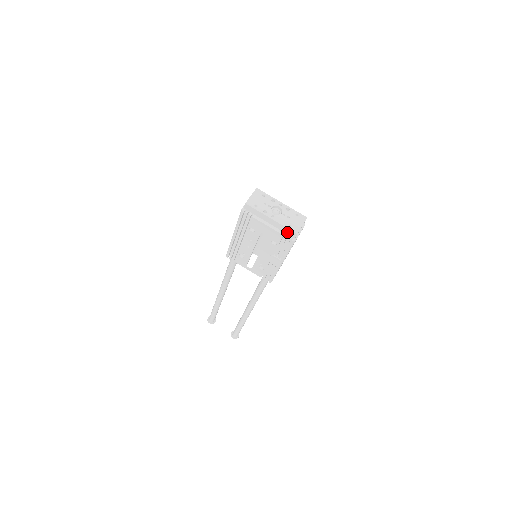
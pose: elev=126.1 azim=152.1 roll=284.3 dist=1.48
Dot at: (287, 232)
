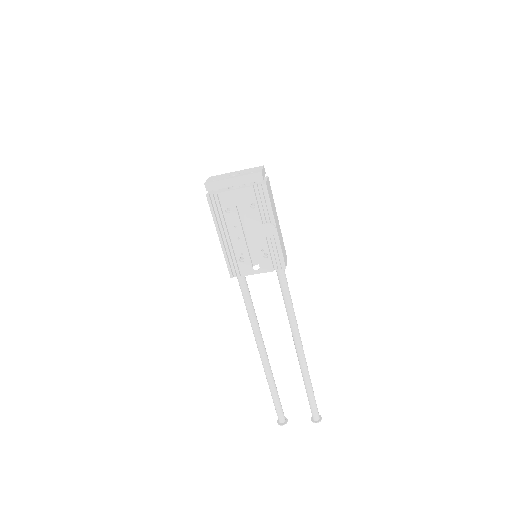
Dot at: (253, 179)
